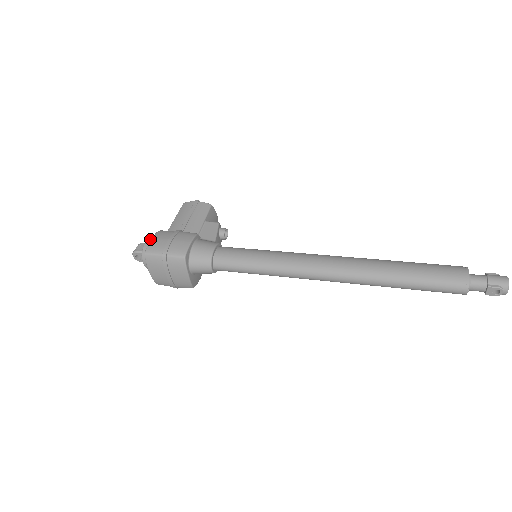
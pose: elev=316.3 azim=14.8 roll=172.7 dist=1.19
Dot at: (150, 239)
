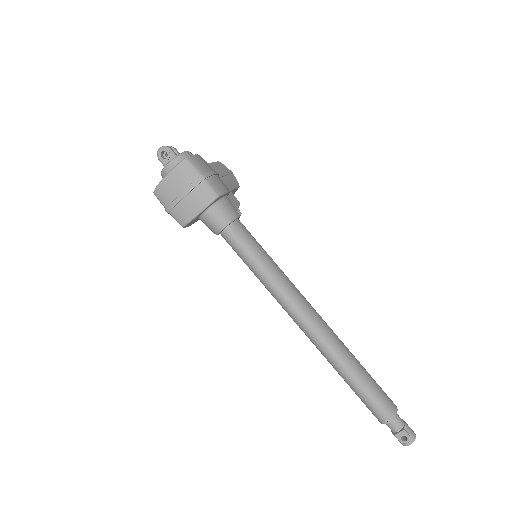
Dot at: occluded
